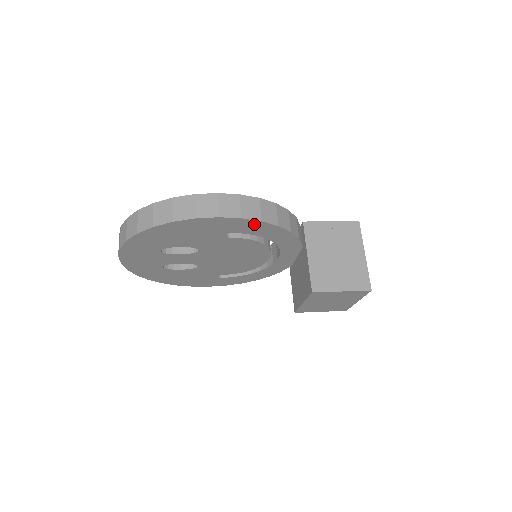
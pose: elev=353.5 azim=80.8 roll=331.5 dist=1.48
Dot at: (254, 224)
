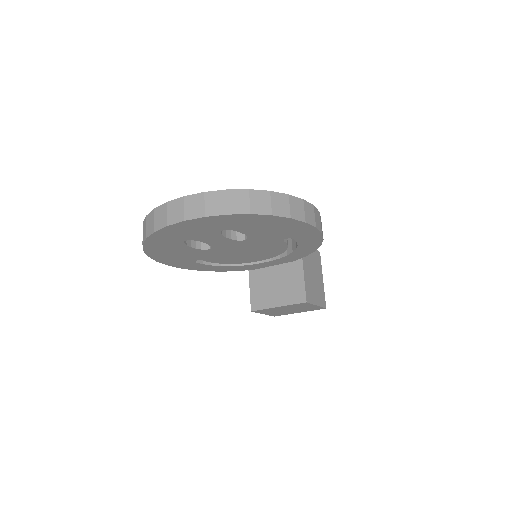
Dot at: (316, 239)
